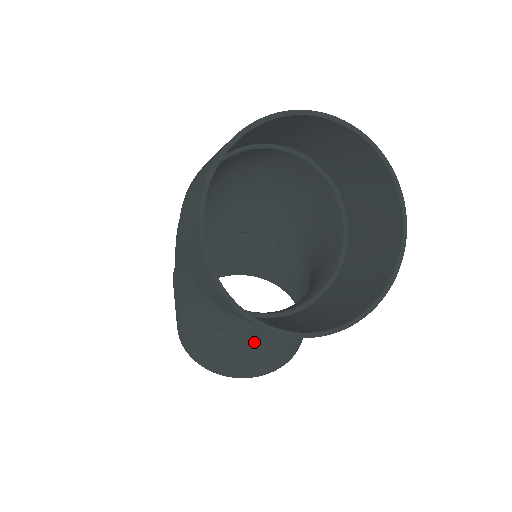
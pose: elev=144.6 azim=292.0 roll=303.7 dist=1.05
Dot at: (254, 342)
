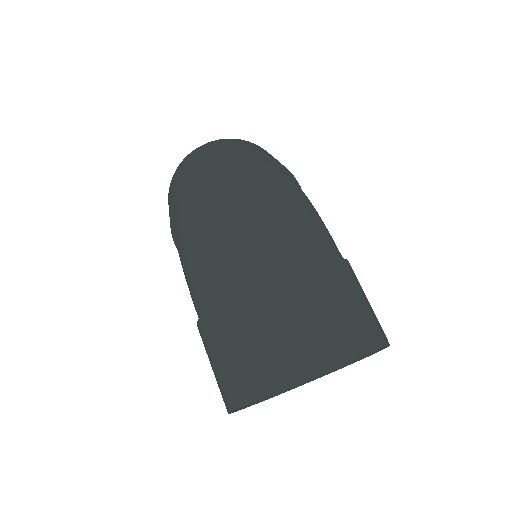
Dot at: occluded
